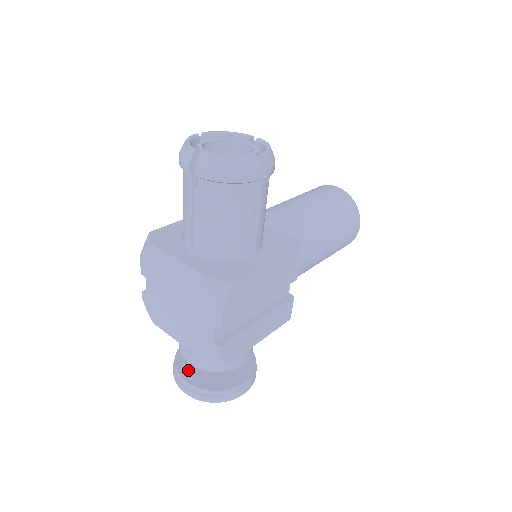
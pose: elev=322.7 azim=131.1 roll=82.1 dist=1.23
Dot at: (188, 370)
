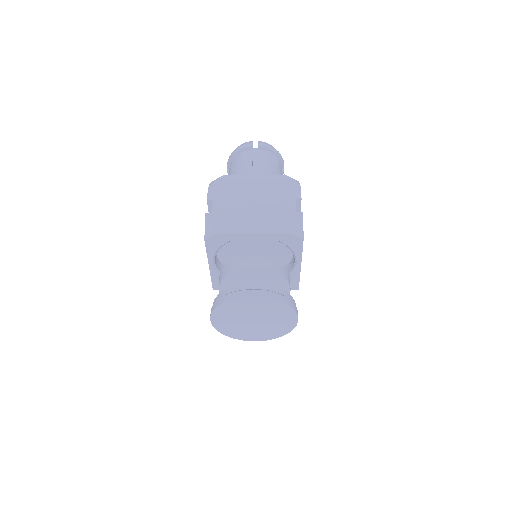
Dot at: occluded
